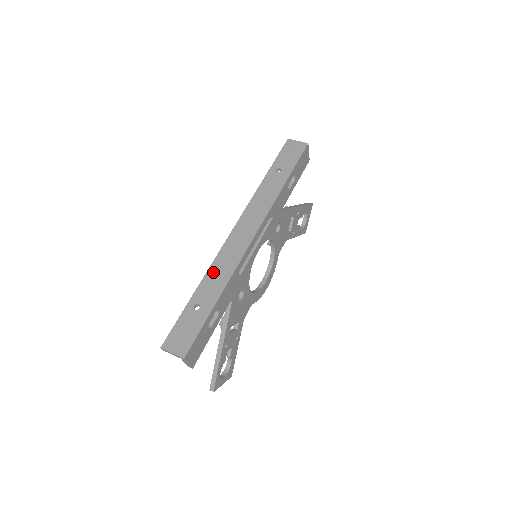
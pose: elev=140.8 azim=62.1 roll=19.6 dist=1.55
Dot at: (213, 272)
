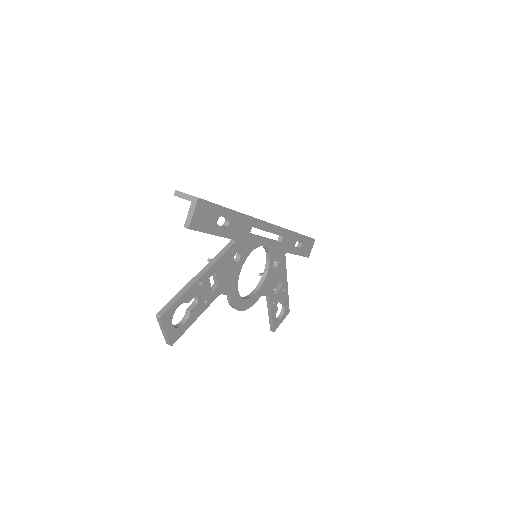
Dot at: occluded
